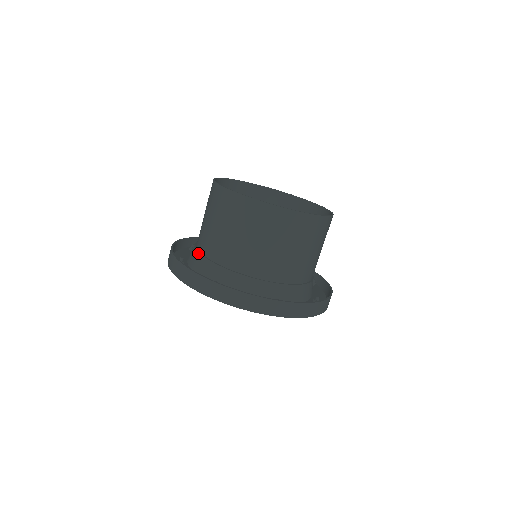
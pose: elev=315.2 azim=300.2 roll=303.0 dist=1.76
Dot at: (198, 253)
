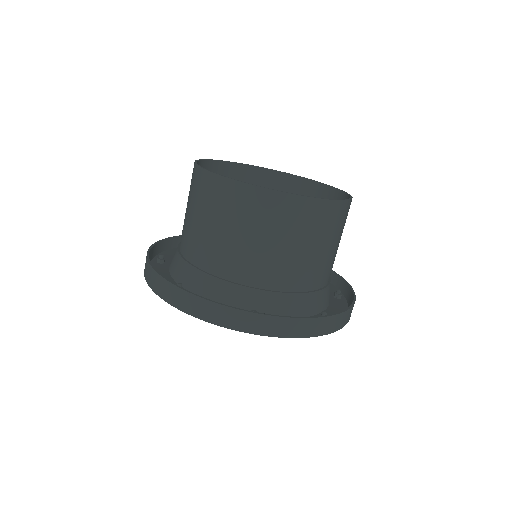
Dot at: occluded
